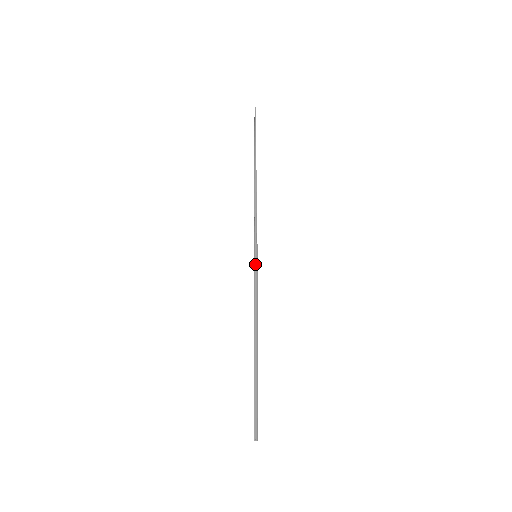
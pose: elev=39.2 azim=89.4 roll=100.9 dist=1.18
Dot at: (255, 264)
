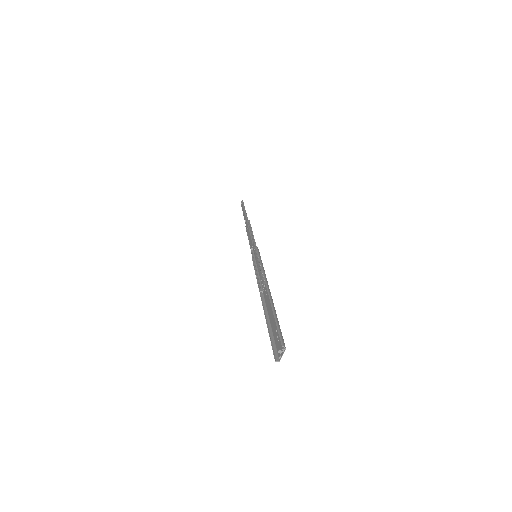
Dot at: (259, 255)
